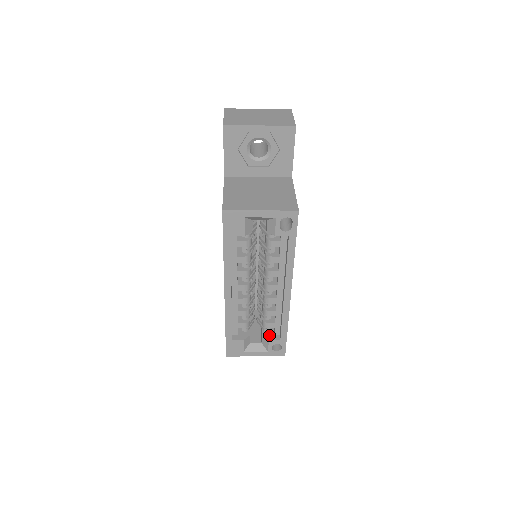
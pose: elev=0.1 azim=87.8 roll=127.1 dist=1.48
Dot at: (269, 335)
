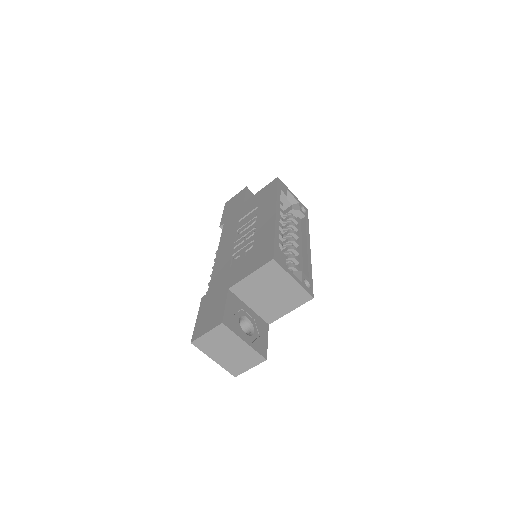
Dot at: occluded
